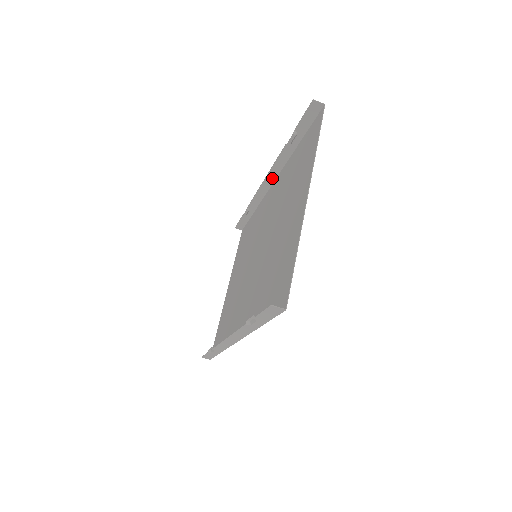
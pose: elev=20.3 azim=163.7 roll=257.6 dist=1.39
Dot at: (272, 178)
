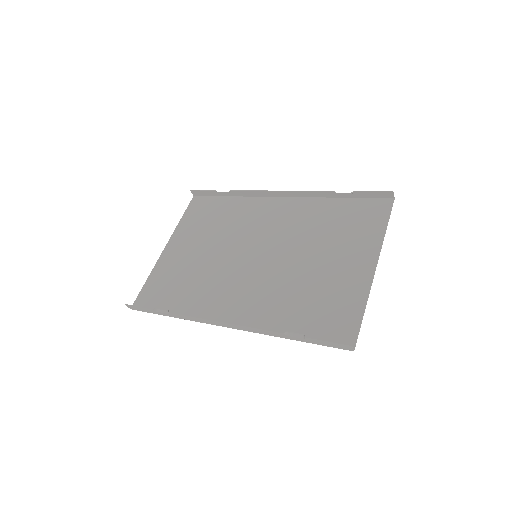
Dot at: (287, 194)
